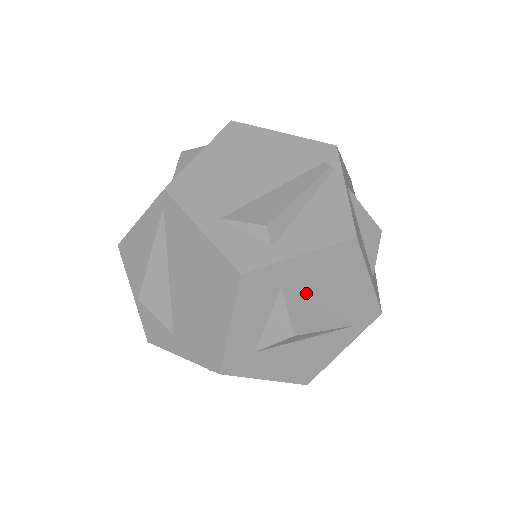
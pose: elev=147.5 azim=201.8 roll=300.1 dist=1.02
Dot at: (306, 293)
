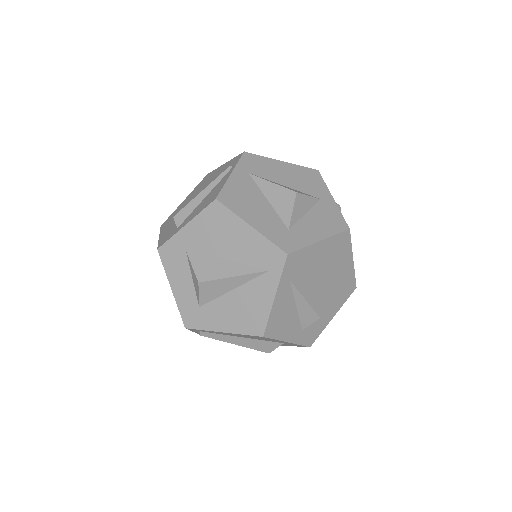
Dot at: (207, 252)
